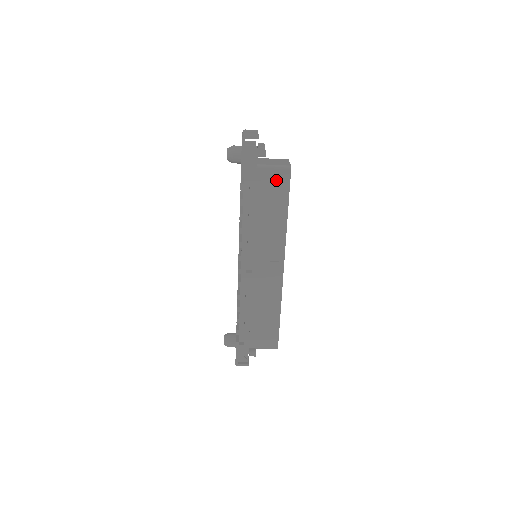
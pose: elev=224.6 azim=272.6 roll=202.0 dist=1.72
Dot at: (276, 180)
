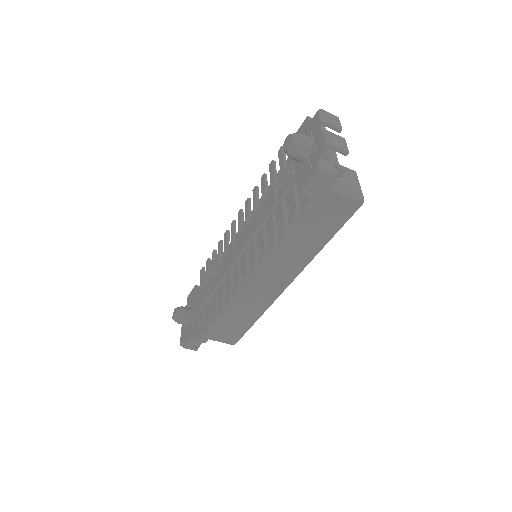
Dot at: (337, 209)
